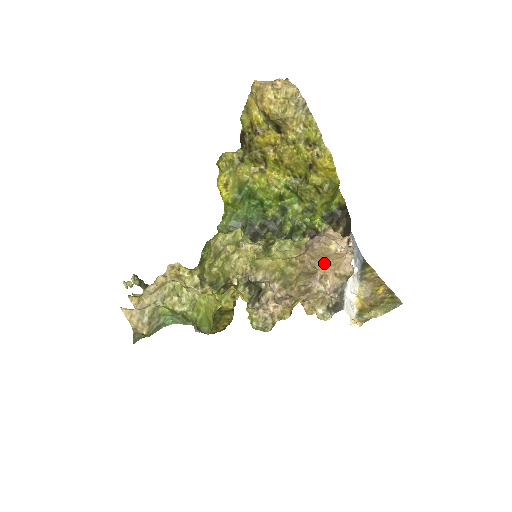
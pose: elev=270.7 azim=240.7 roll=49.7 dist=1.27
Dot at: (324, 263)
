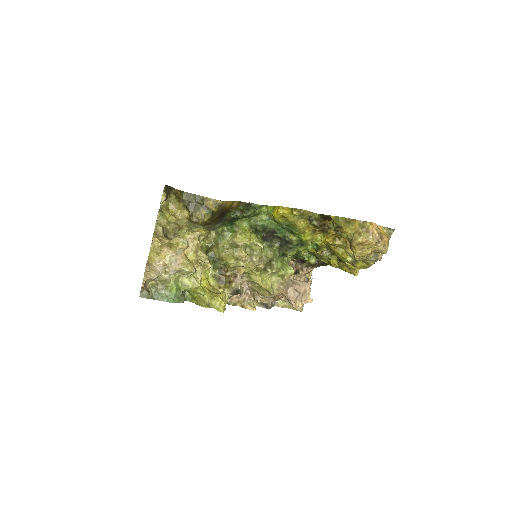
Dot at: occluded
